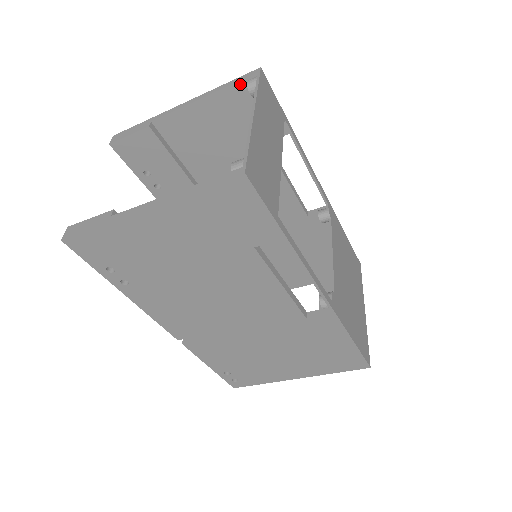
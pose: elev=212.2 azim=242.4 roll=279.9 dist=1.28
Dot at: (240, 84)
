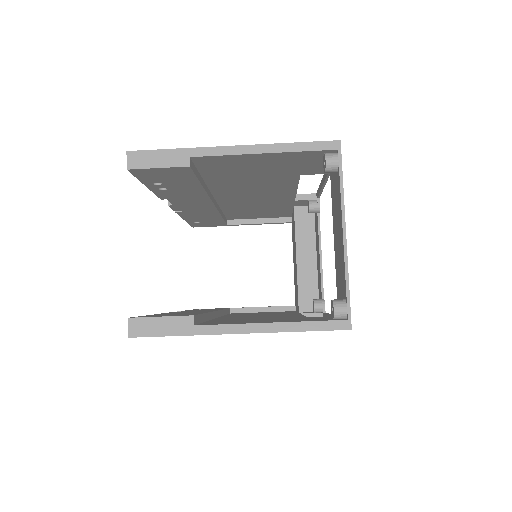
Dot at: (313, 152)
